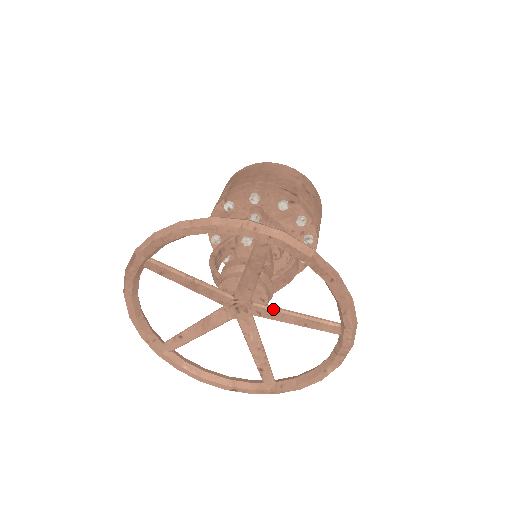
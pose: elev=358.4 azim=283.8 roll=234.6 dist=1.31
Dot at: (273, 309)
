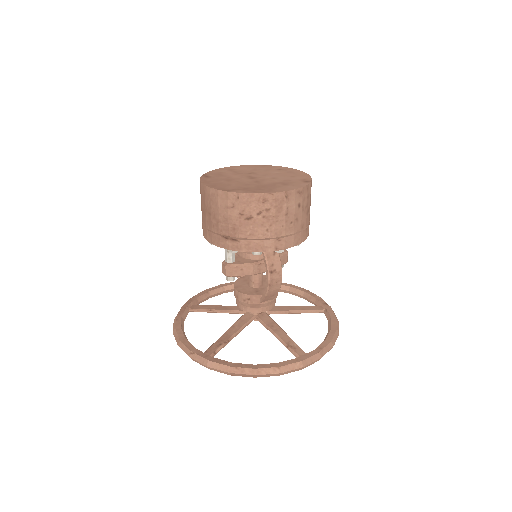
Dot at: occluded
